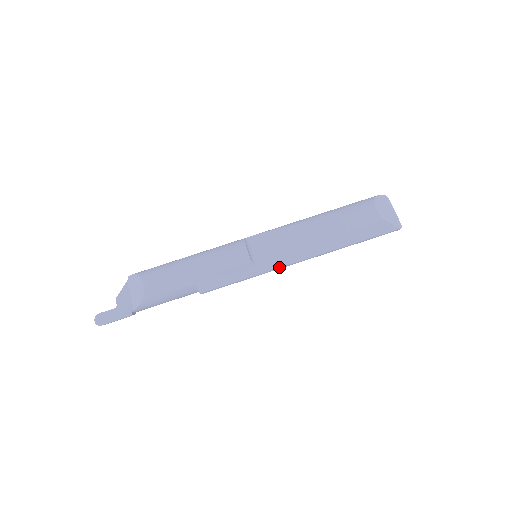
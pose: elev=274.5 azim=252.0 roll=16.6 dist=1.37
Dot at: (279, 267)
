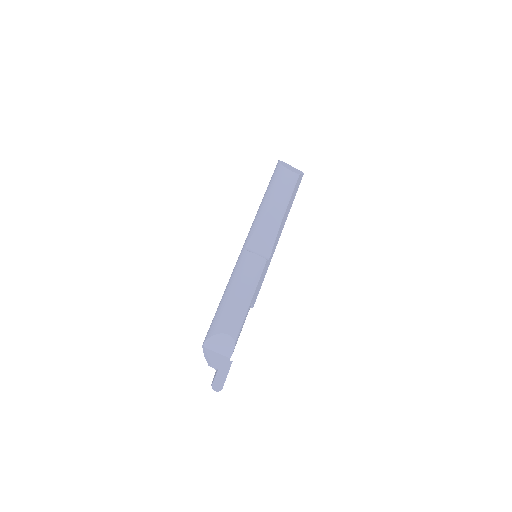
Dot at: occluded
